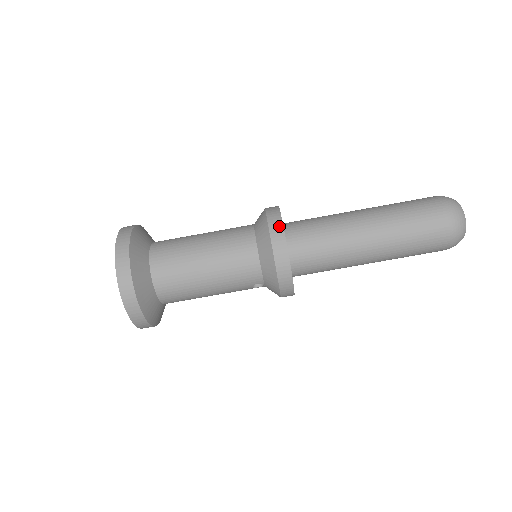
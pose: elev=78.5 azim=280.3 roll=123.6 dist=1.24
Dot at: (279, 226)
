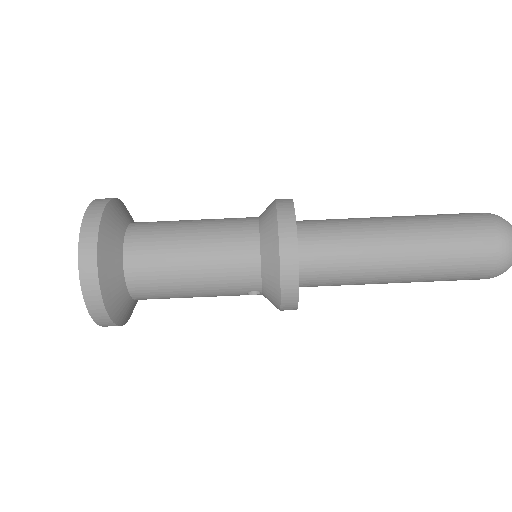
Dot at: (291, 224)
